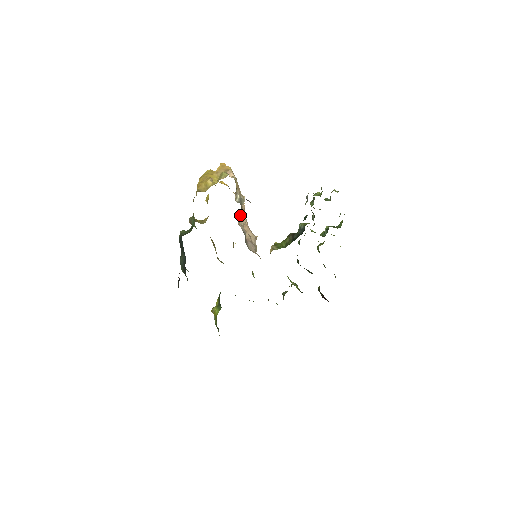
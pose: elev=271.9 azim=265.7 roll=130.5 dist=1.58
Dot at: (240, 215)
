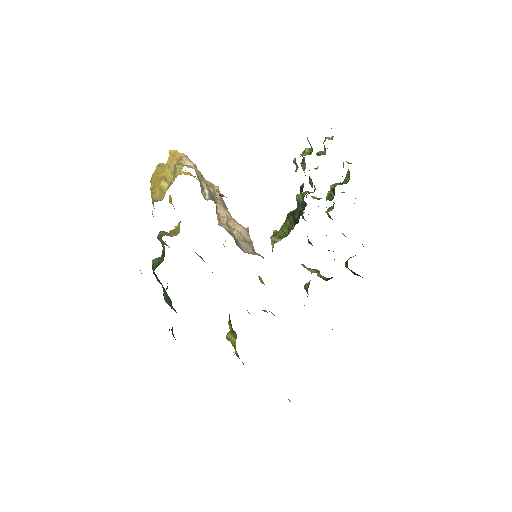
Dot at: (218, 210)
